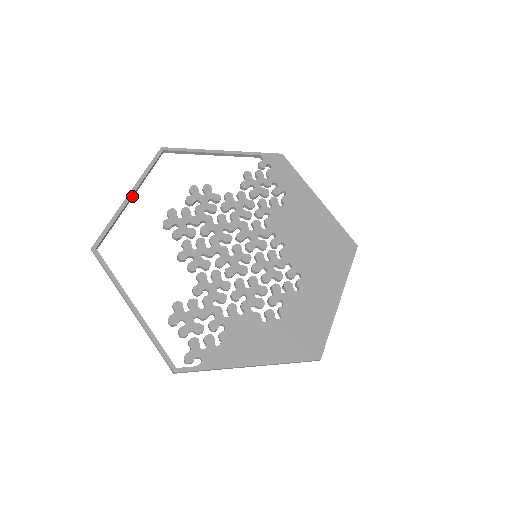
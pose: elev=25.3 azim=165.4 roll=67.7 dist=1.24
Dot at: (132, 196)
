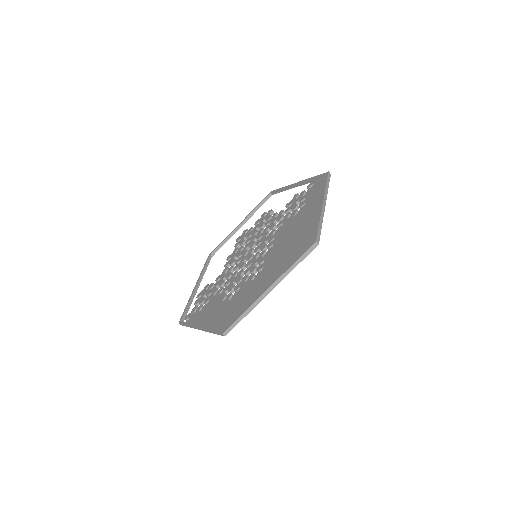
Dot at: (241, 225)
